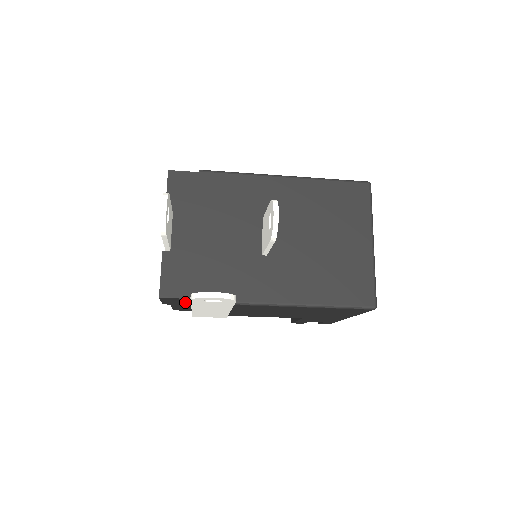
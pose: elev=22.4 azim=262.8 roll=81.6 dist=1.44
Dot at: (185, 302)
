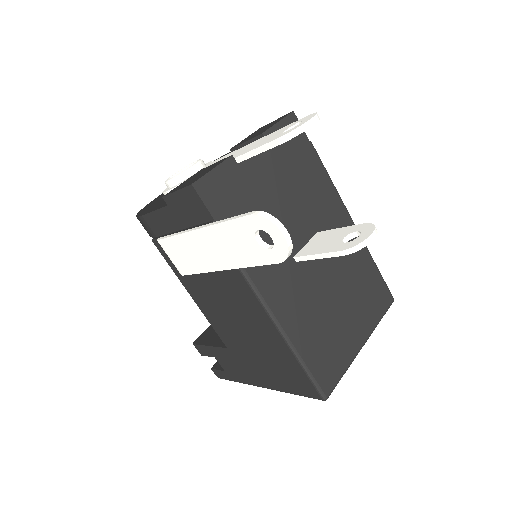
Dot at: (192, 217)
